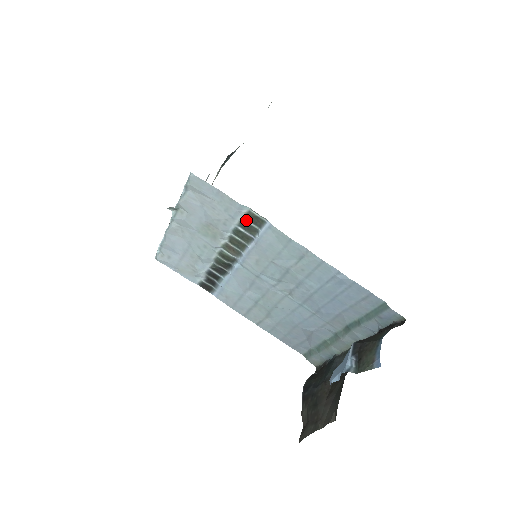
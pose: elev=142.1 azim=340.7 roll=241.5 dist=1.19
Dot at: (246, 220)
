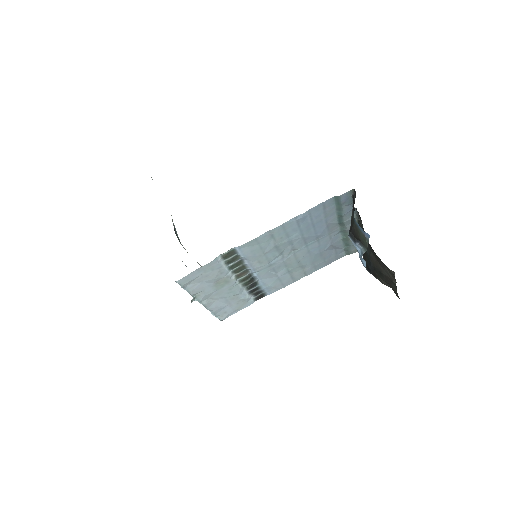
Dot at: (226, 260)
